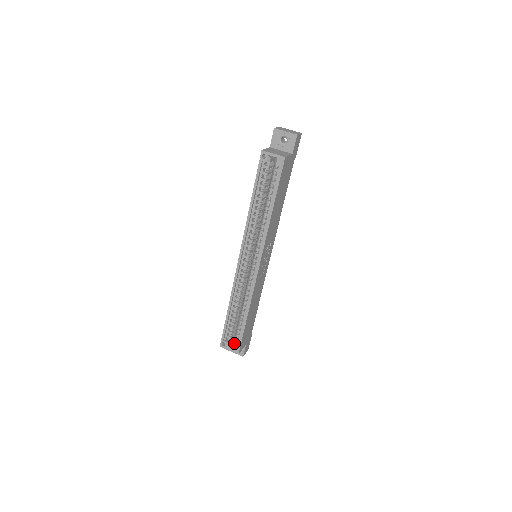
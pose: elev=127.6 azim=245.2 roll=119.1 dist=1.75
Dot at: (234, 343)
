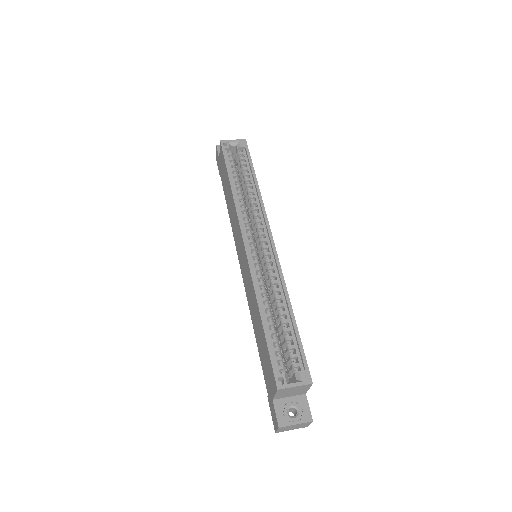
Dot at: (295, 373)
